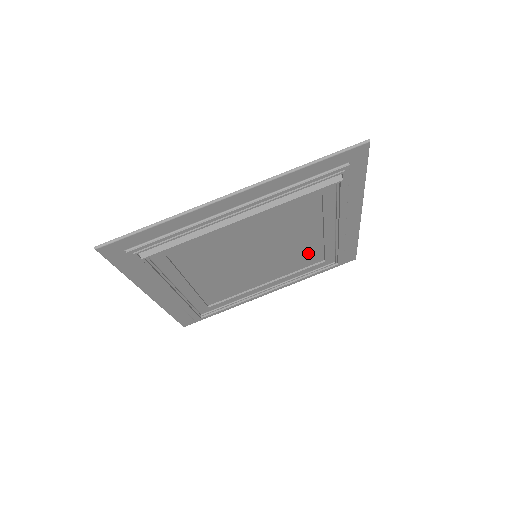
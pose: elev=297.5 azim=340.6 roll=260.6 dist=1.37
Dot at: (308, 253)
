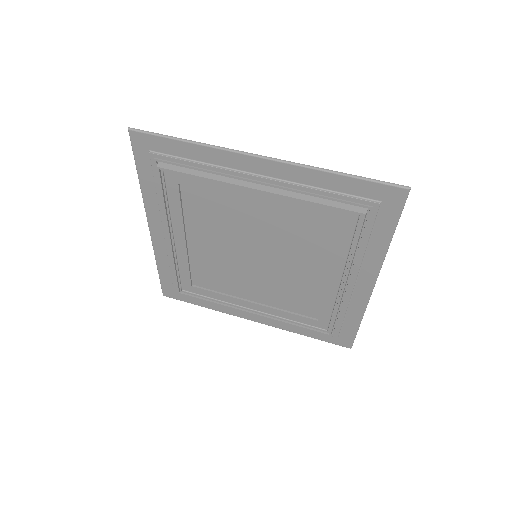
Dot at: (305, 295)
